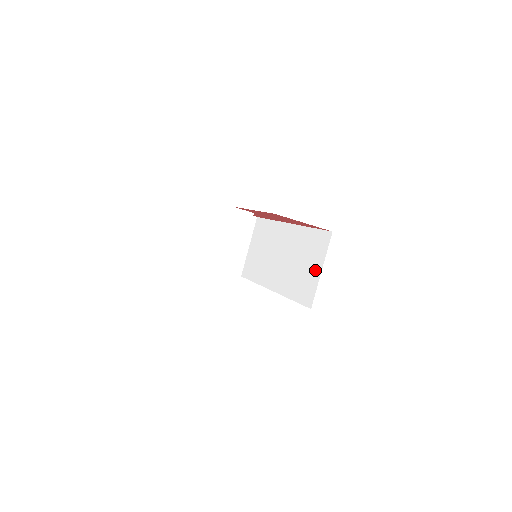
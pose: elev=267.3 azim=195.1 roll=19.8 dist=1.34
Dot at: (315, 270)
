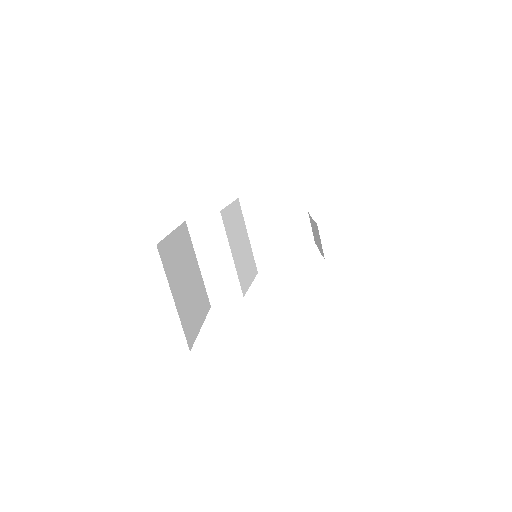
Dot at: occluded
